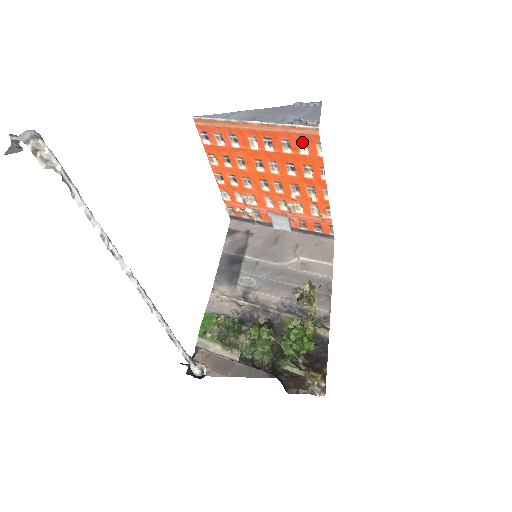
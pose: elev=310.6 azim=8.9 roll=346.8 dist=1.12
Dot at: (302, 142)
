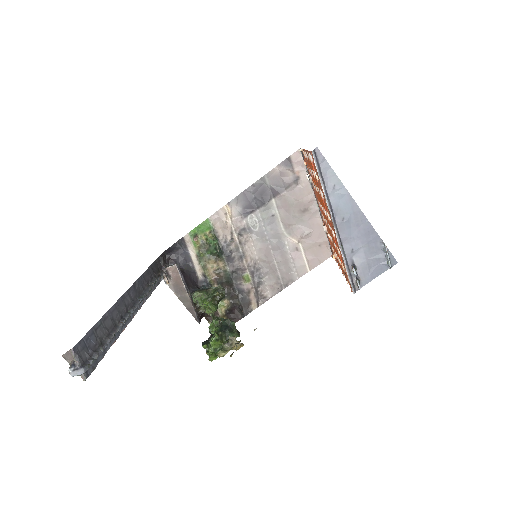
Dot at: occluded
